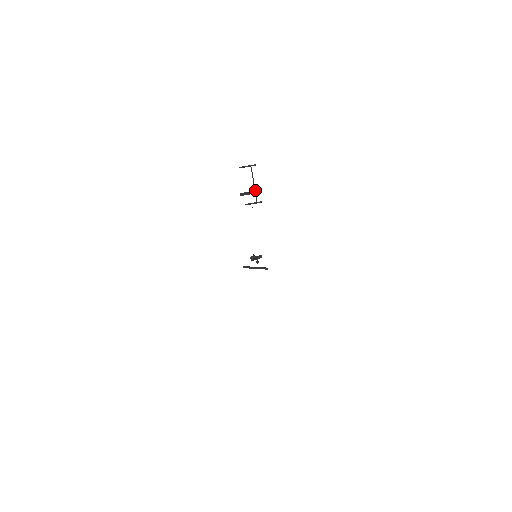
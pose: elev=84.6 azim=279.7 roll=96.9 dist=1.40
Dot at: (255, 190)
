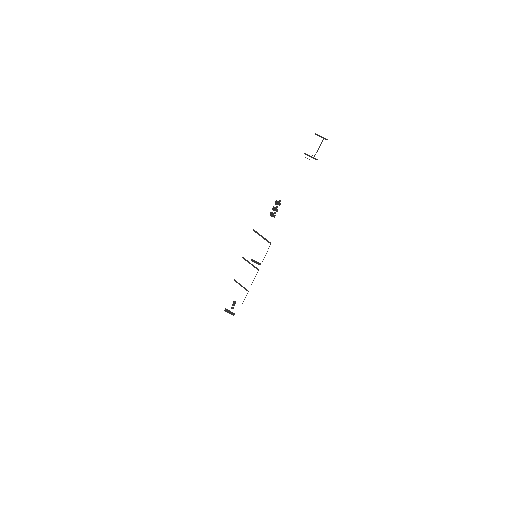
Dot at: (317, 151)
